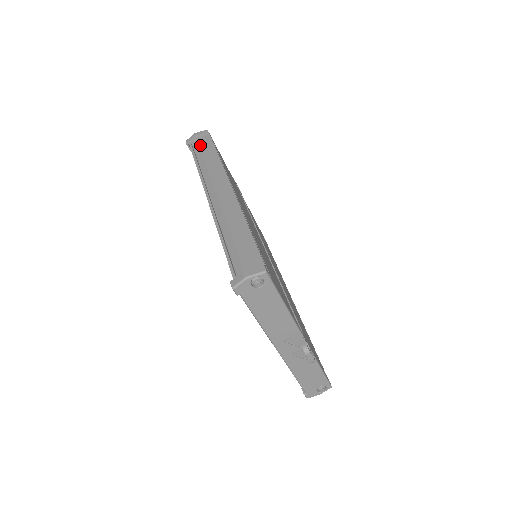
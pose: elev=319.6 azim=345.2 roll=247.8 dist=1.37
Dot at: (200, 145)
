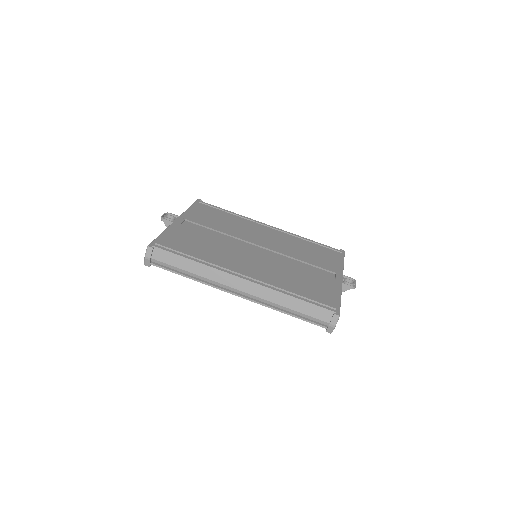
Dot at: (164, 262)
